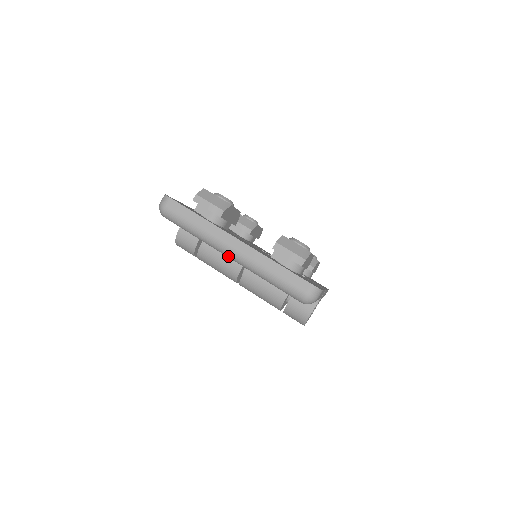
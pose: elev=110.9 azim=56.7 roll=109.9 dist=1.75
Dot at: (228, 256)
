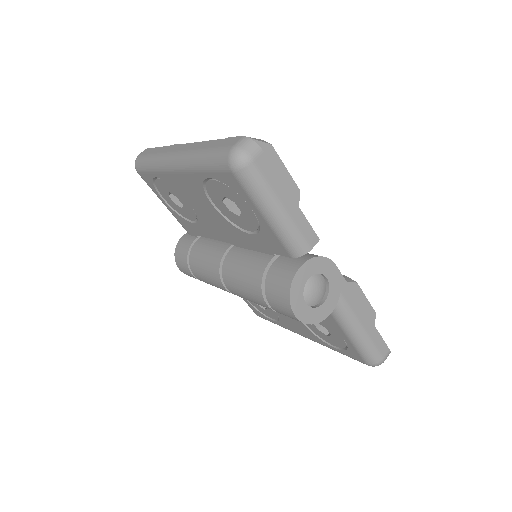
Dot at: (172, 167)
